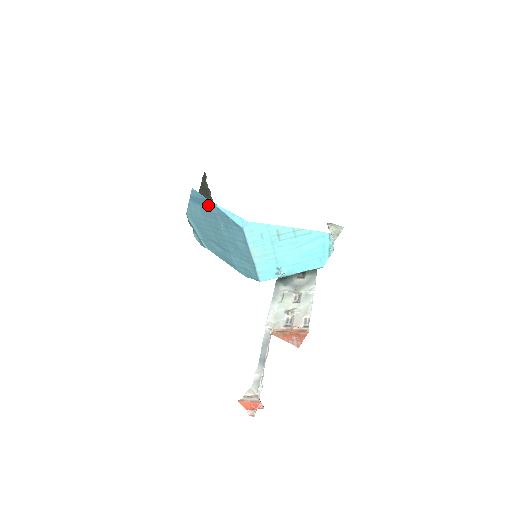
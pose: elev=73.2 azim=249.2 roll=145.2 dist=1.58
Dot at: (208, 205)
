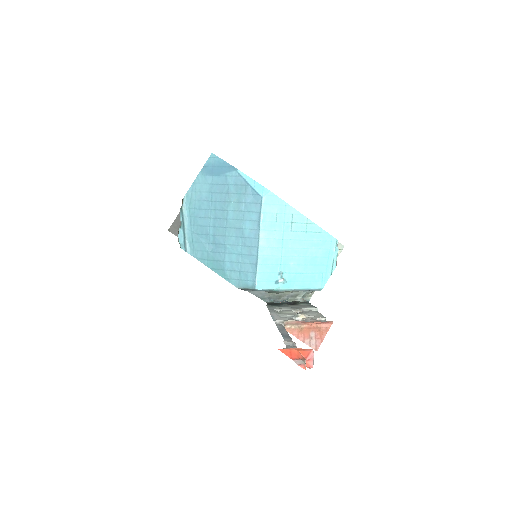
Dot at: (225, 173)
